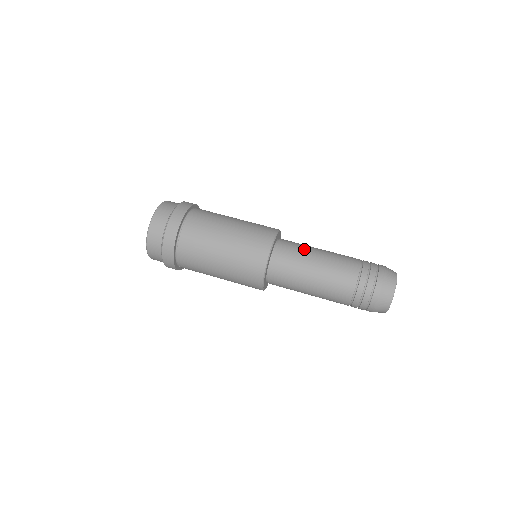
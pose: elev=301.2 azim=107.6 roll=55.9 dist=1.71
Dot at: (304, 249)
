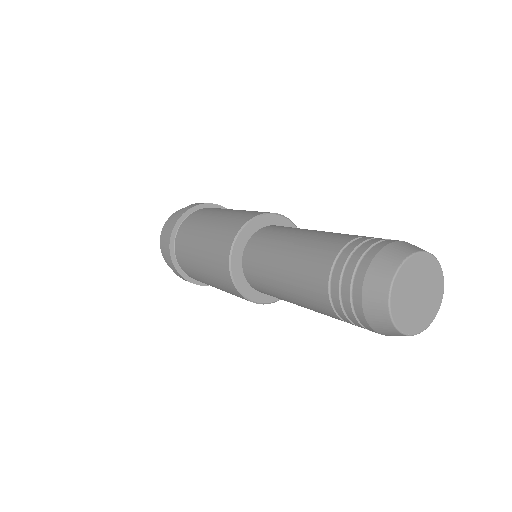
Dot at: (291, 229)
